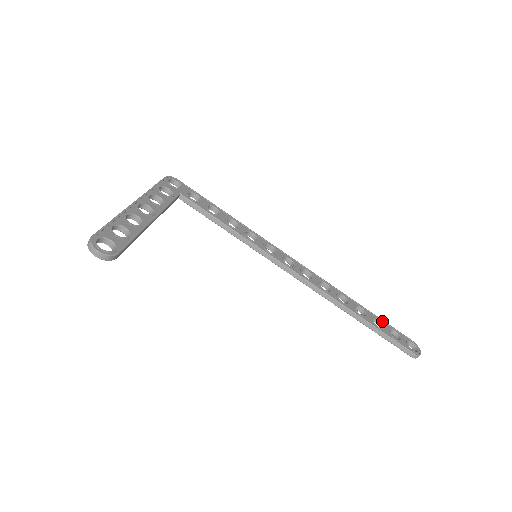
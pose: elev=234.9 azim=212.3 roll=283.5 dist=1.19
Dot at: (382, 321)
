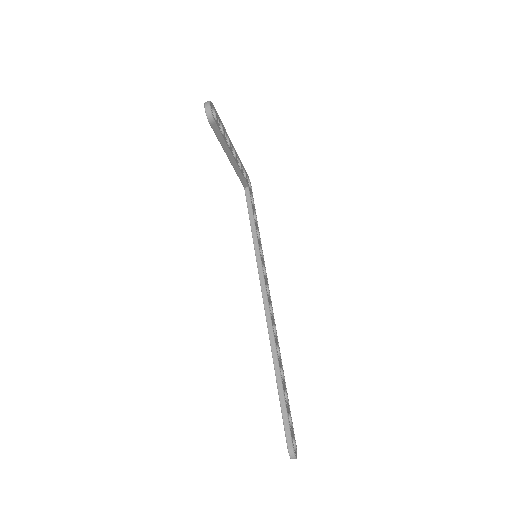
Dot at: occluded
